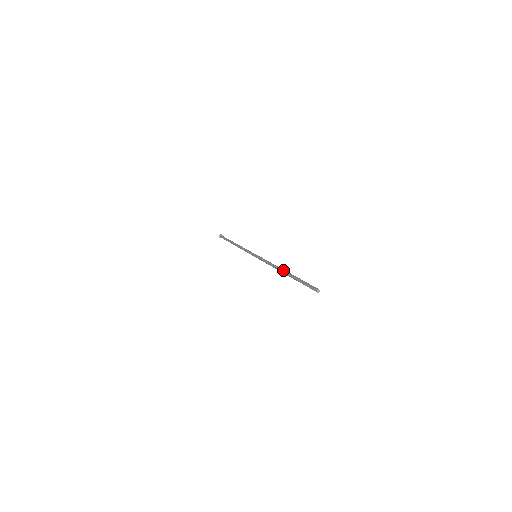
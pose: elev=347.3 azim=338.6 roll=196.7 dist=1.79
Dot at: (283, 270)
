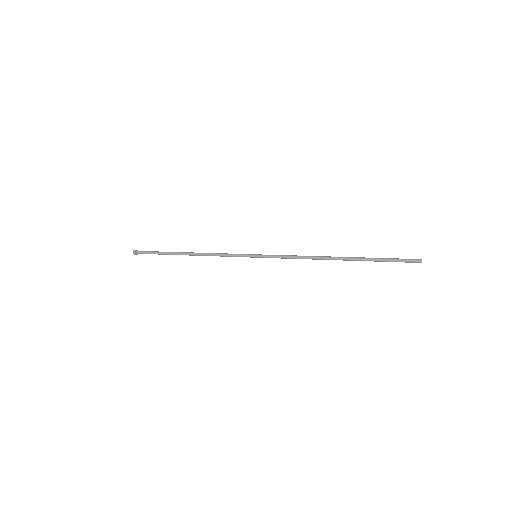
Dot at: (337, 257)
